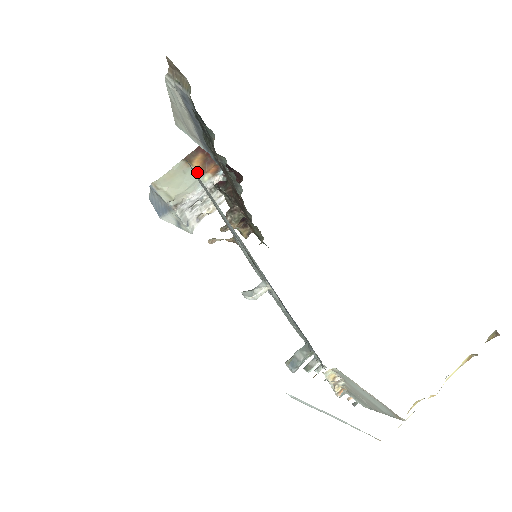
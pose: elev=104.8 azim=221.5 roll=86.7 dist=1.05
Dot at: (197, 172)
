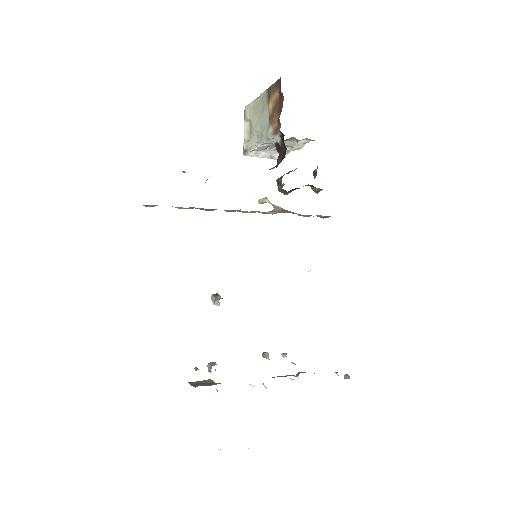
Dot at: (268, 117)
